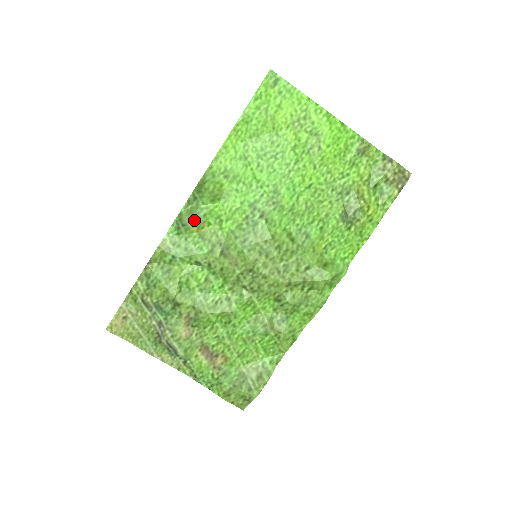
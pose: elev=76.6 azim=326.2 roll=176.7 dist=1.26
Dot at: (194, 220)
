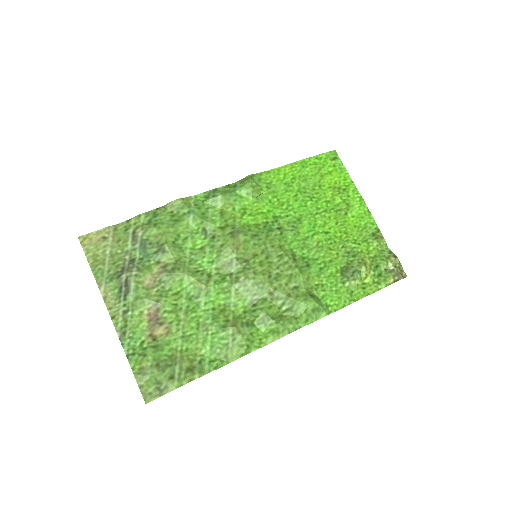
Dot at: (225, 197)
